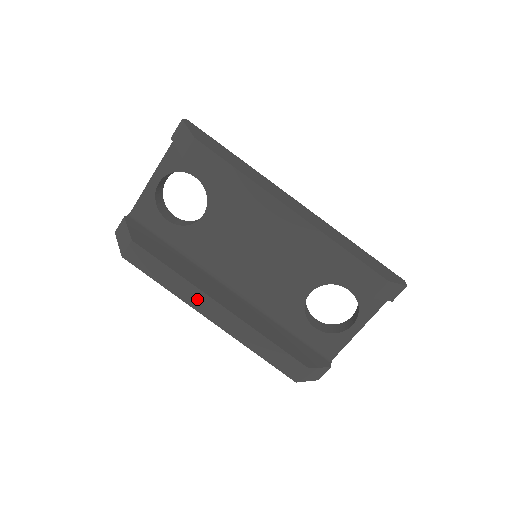
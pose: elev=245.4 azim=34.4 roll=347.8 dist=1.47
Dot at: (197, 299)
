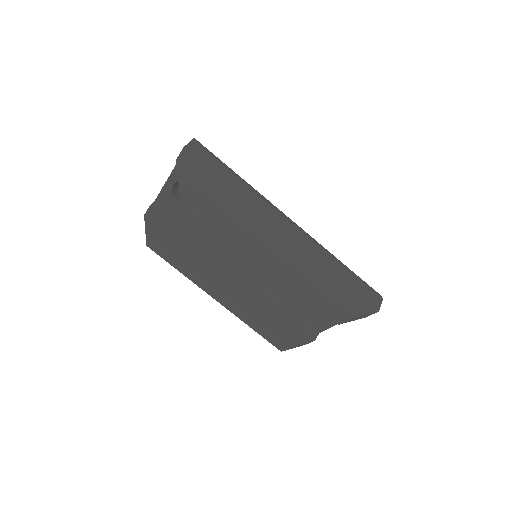
Dot at: (205, 286)
